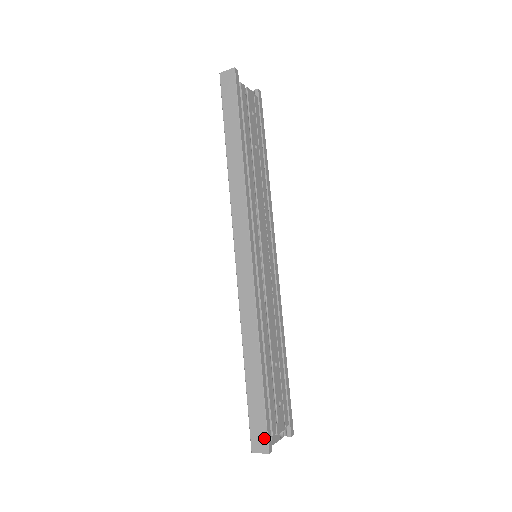
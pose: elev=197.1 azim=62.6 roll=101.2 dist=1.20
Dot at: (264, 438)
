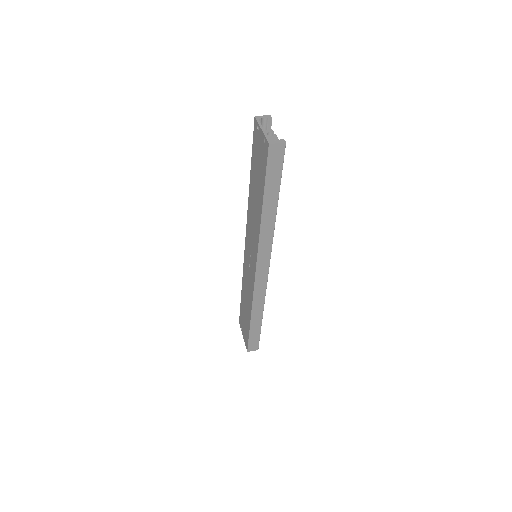
Dot at: (257, 346)
